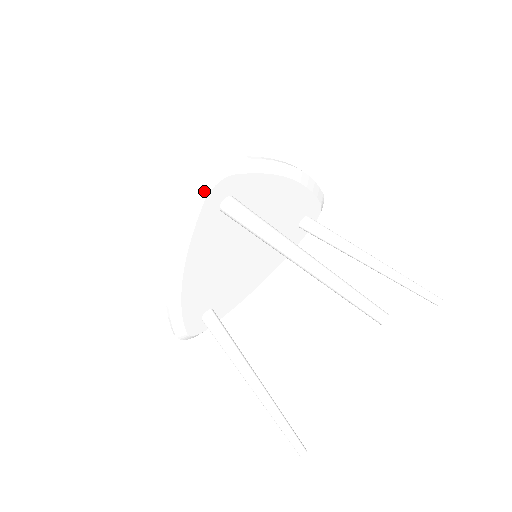
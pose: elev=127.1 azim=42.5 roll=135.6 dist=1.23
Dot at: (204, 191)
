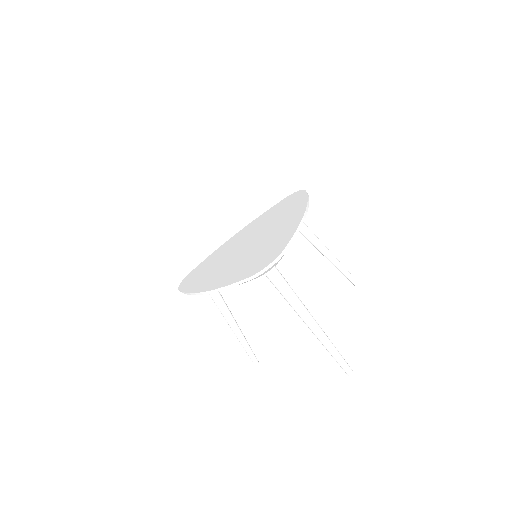
Dot at: (261, 275)
